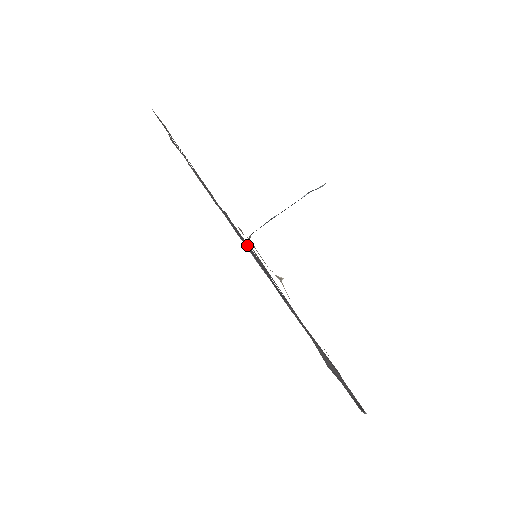
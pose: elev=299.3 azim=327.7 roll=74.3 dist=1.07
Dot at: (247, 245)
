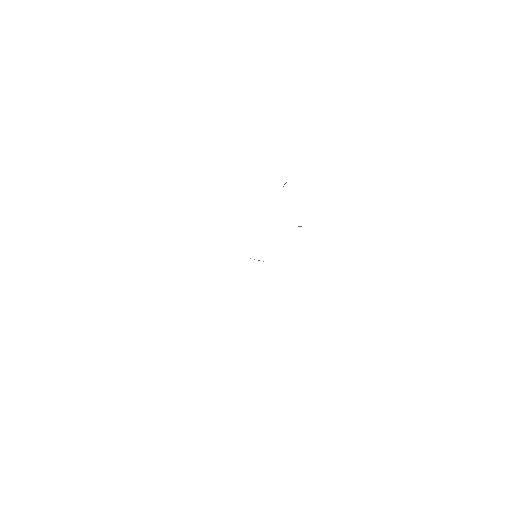
Dot at: occluded
